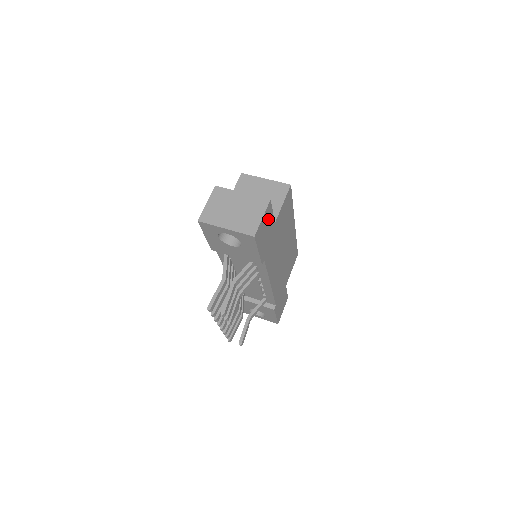
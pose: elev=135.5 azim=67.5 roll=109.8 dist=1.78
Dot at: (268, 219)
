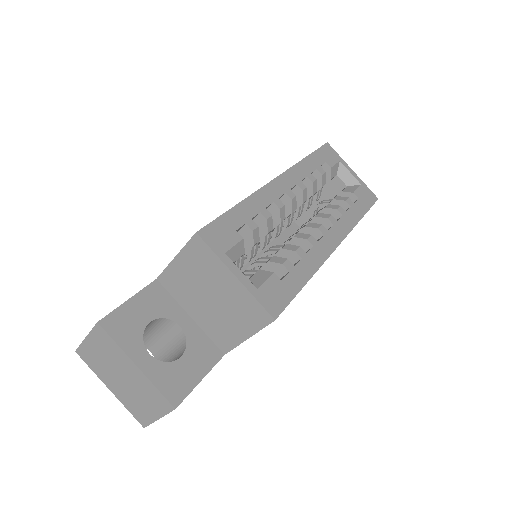
Dot at: occluded
